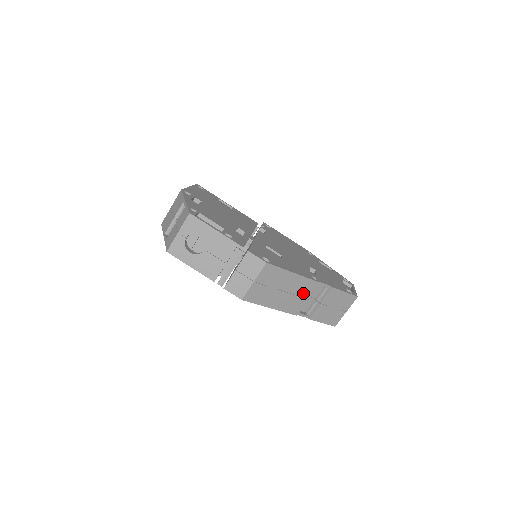
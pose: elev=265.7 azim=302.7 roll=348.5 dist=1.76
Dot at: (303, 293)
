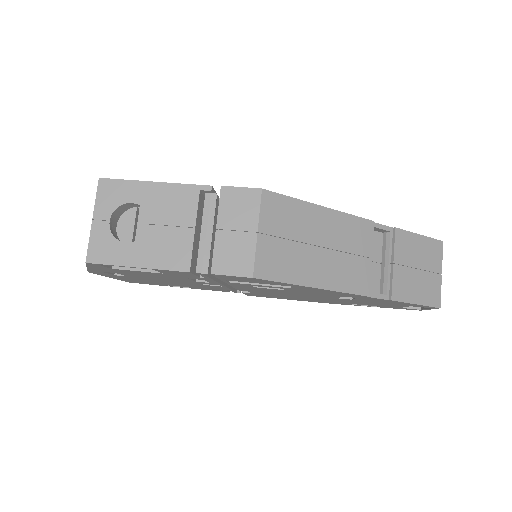
Dot at: (355, 247)
